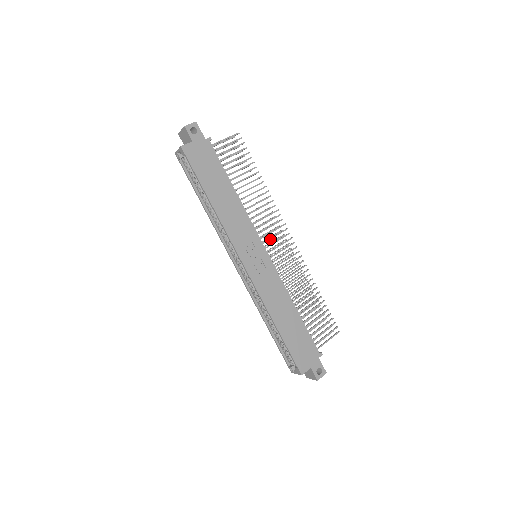
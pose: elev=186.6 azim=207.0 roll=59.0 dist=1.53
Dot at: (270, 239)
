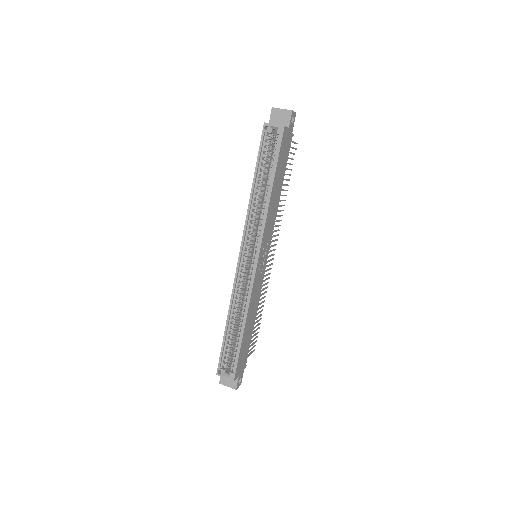
Dot at: (270, 247)
